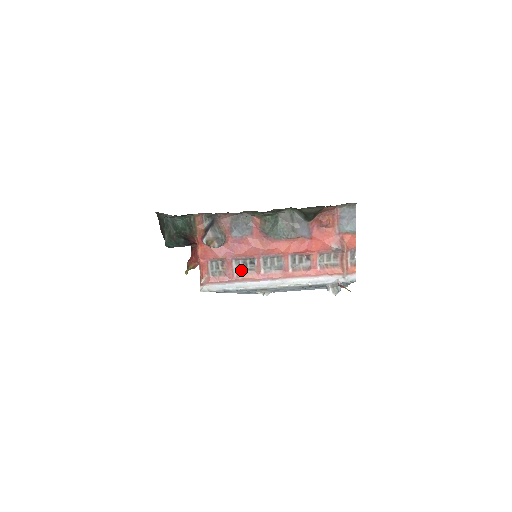
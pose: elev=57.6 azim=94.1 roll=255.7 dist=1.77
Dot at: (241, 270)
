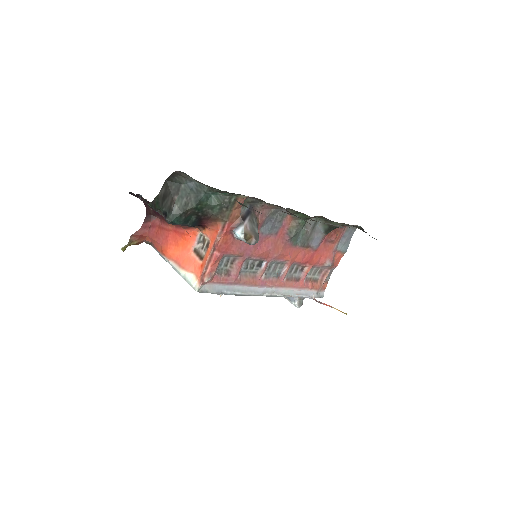
Dot at: (245, 271)
